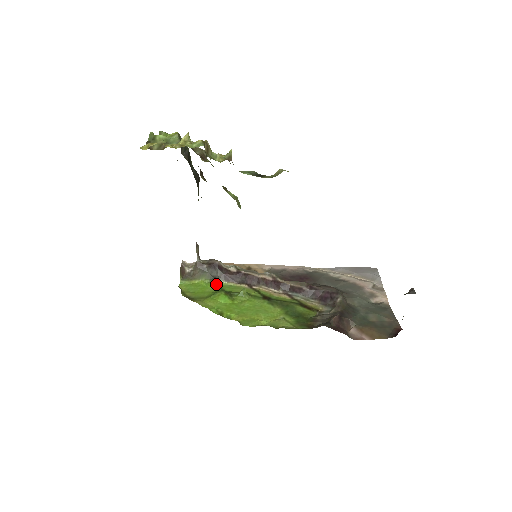
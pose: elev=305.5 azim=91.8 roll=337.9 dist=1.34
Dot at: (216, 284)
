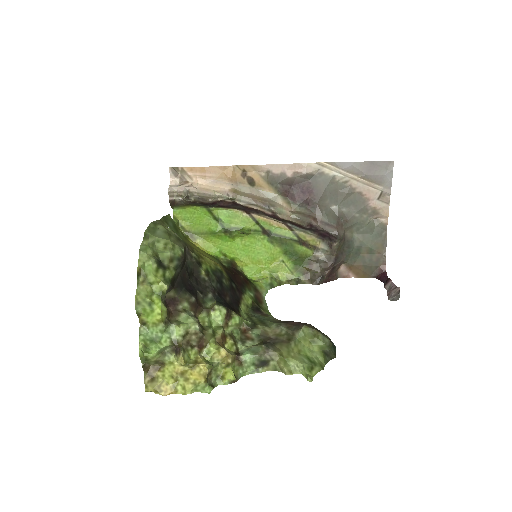
Dot at: (212, 213)
